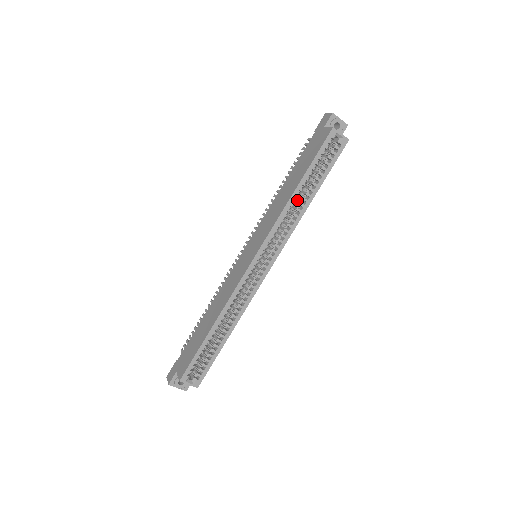
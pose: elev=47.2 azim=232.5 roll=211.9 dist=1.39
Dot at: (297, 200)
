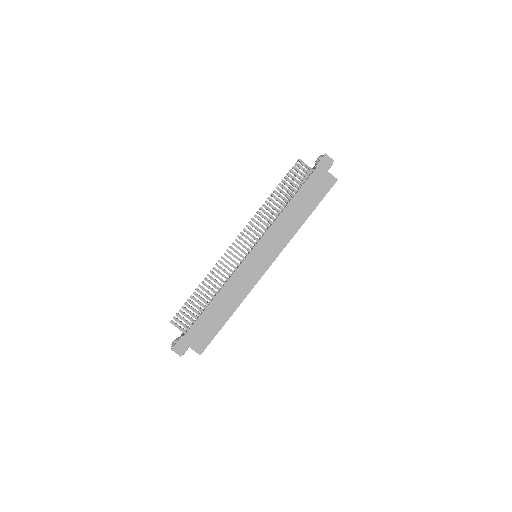
Dot at: occluded
